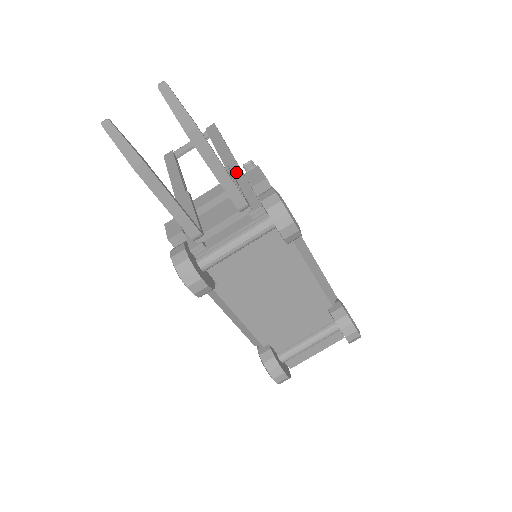
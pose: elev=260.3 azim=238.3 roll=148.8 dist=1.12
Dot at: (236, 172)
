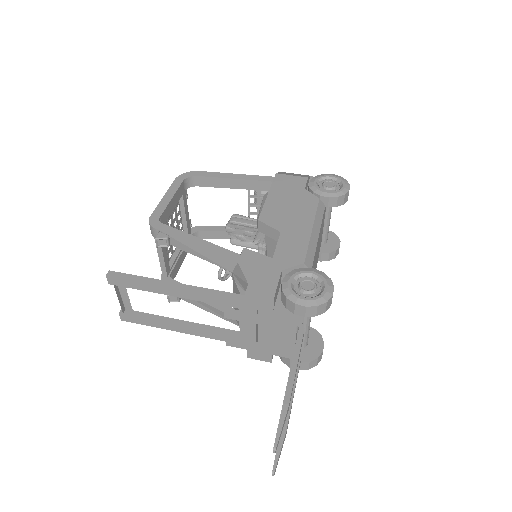
Dot at: (229, 302)
